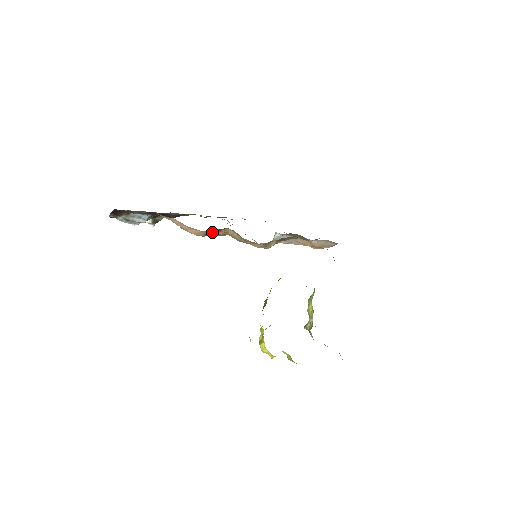
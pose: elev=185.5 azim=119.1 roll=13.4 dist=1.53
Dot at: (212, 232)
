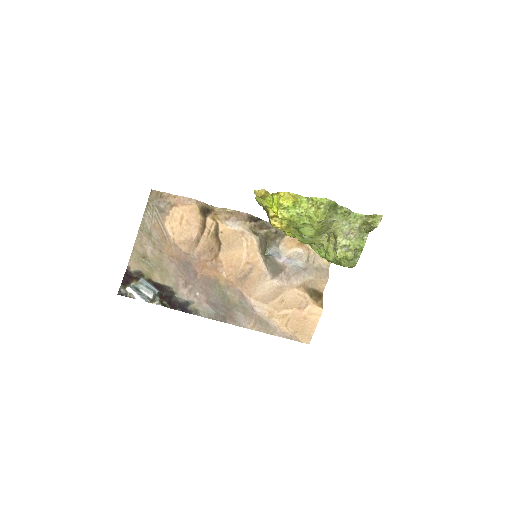
Dot at: (205, 214)
